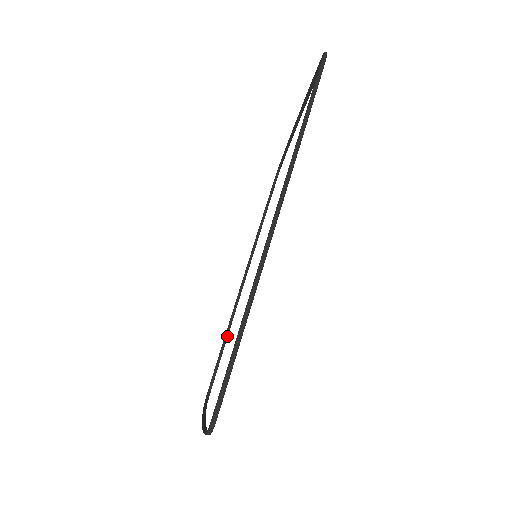
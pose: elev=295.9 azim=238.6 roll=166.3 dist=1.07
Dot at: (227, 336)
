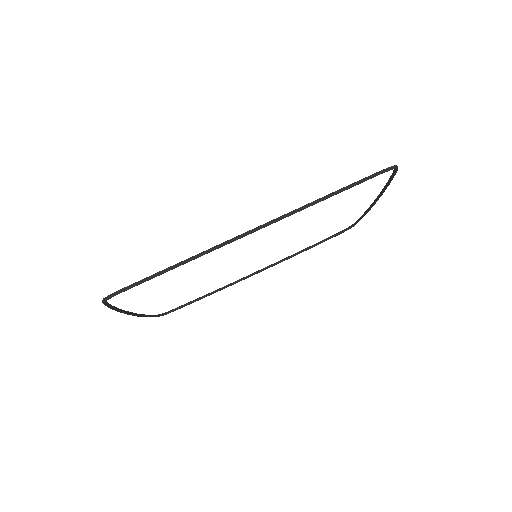
Dot at: occluded
